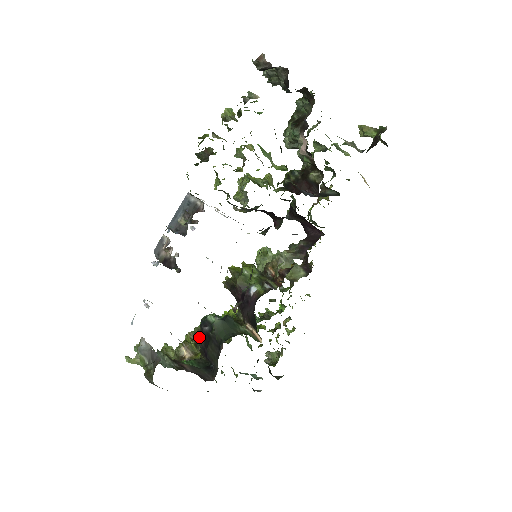
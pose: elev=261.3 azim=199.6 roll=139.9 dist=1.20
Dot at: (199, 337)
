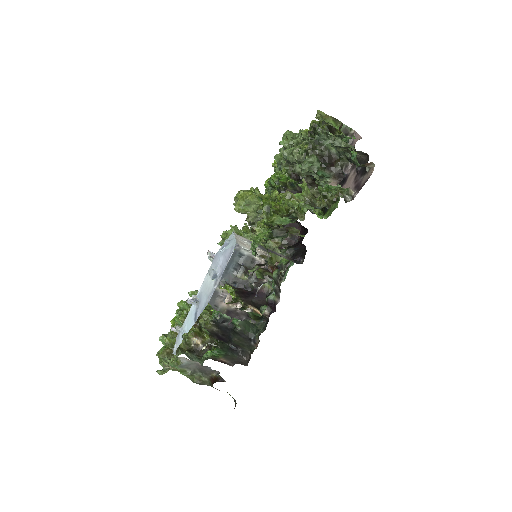
Dot at: (211, 328)
